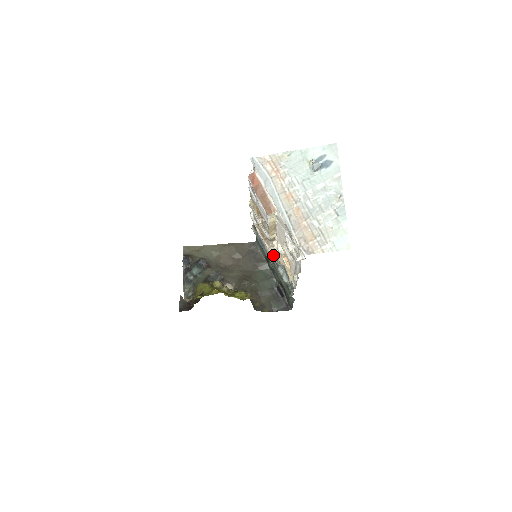
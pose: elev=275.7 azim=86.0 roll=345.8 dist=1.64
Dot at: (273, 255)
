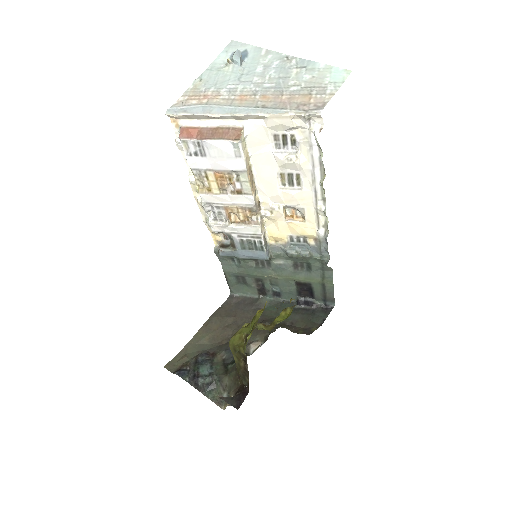
Dot at: (268, 249)
